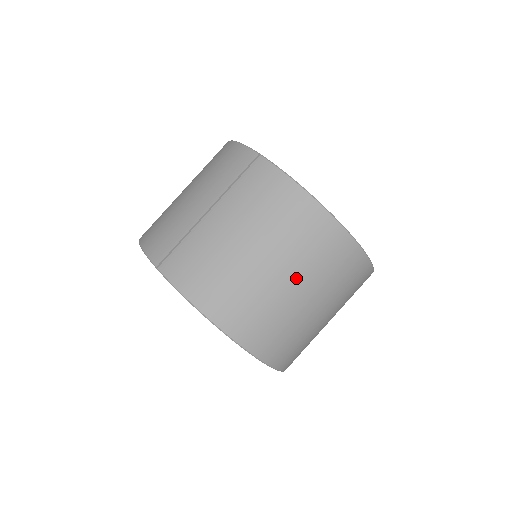
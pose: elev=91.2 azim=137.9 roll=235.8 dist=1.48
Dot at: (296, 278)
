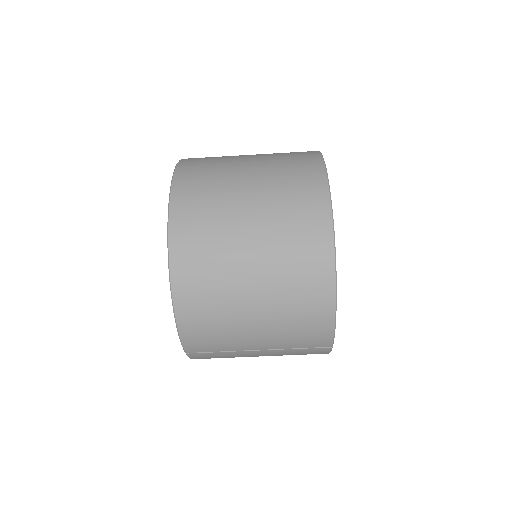
Dot at: occluded
